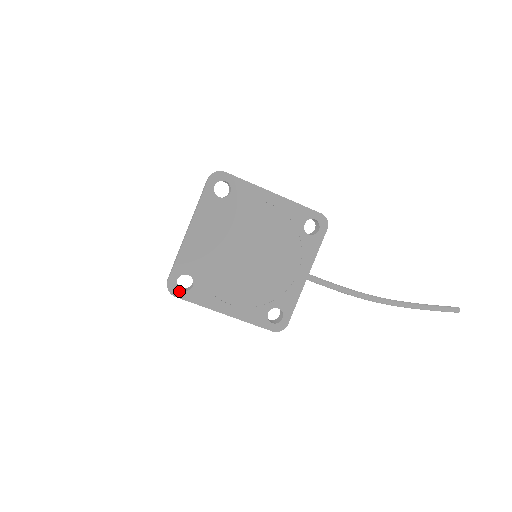
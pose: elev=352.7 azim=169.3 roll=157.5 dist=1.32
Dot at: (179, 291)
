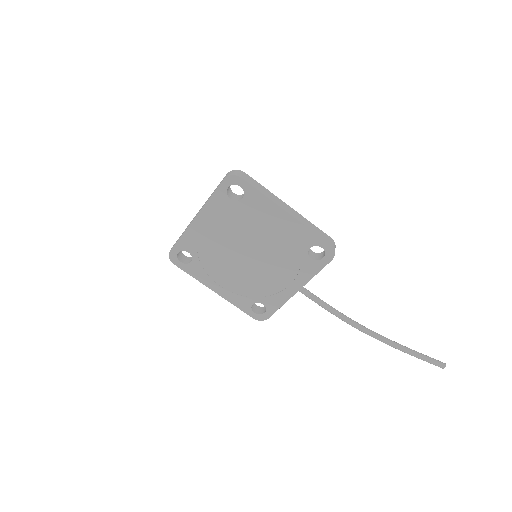
Dot at: (178, 261)
